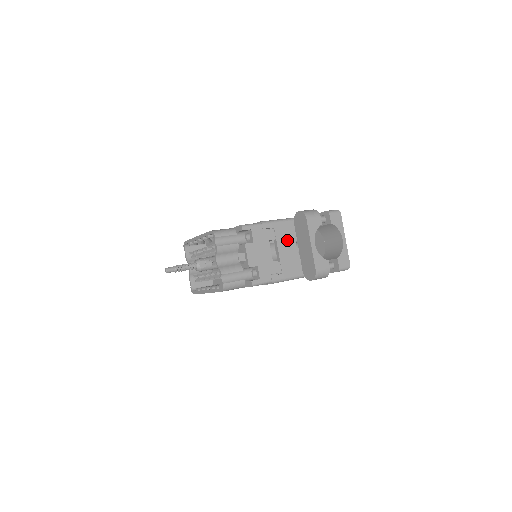
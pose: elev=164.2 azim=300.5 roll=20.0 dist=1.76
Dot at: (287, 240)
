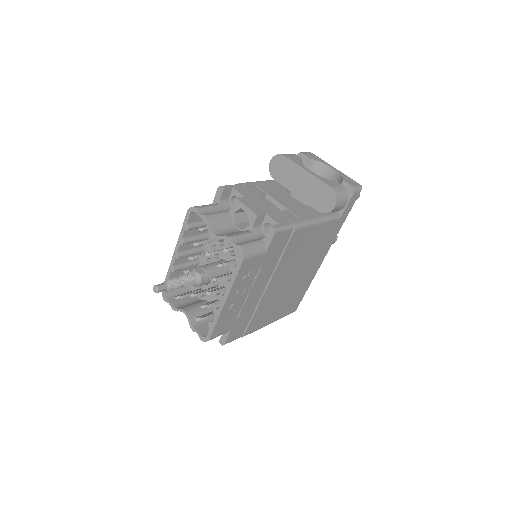
Dot at: (278, 193)
